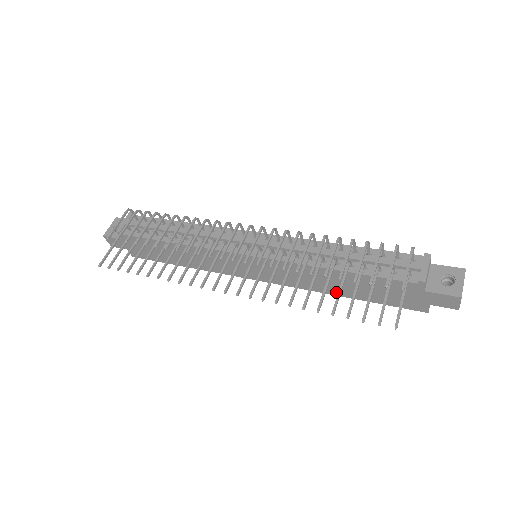
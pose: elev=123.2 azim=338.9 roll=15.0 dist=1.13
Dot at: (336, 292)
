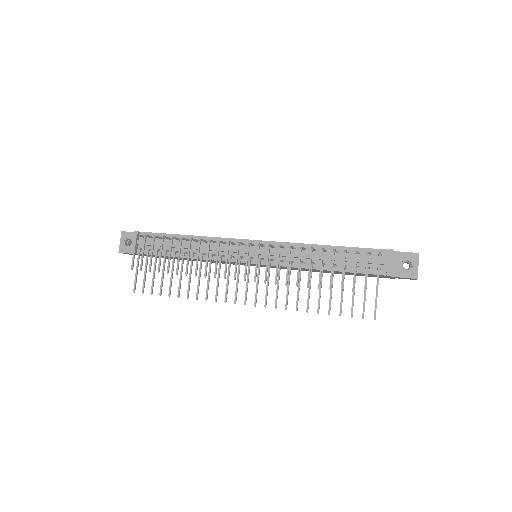
Dot at: (324, 272)
